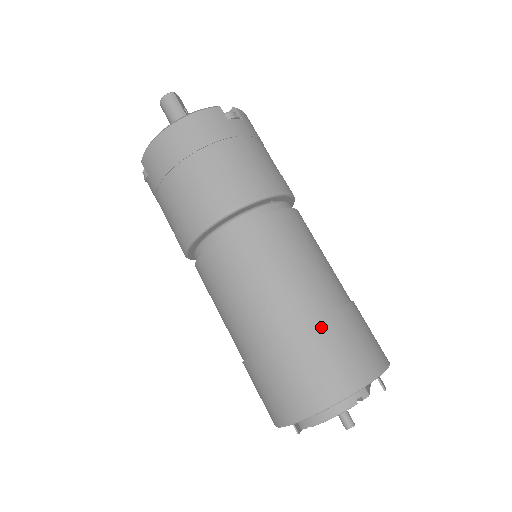
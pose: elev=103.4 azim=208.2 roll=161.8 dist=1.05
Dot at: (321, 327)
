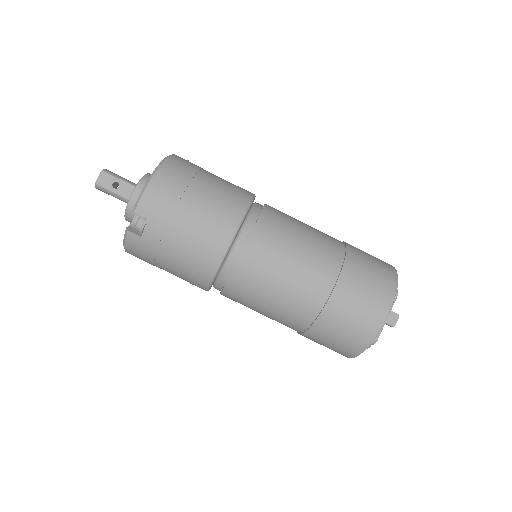
Dot at: (312, 333)
